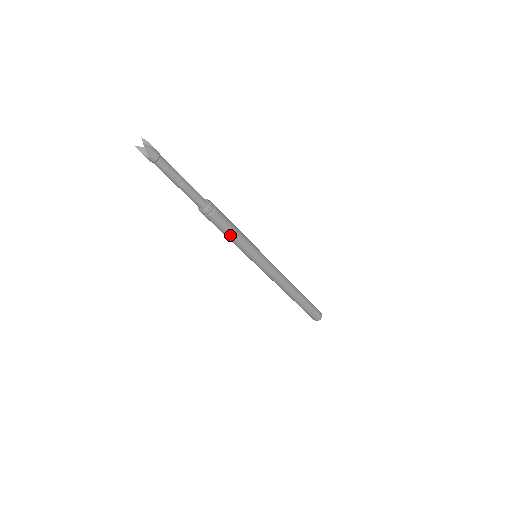
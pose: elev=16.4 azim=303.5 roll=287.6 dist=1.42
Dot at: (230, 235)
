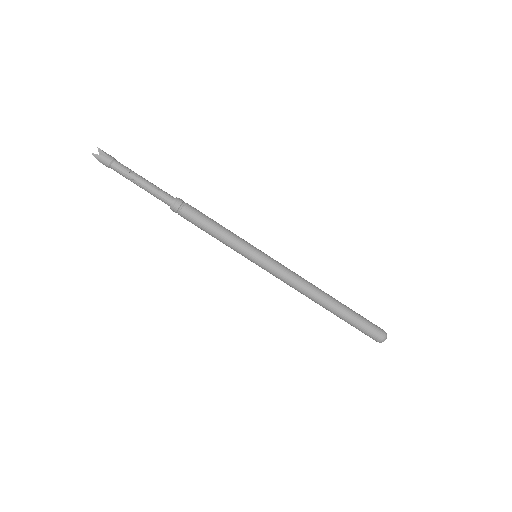
Dot at: (209, 233)
